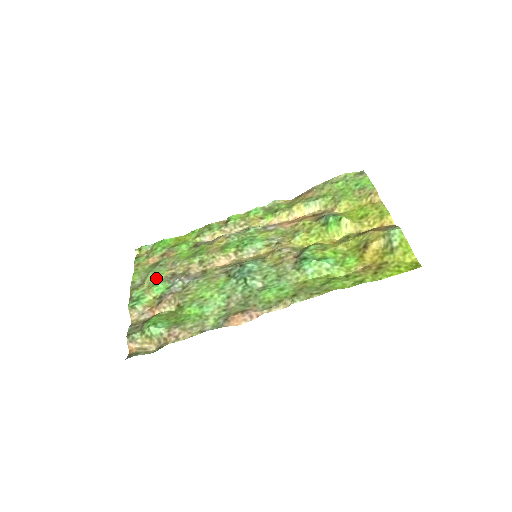
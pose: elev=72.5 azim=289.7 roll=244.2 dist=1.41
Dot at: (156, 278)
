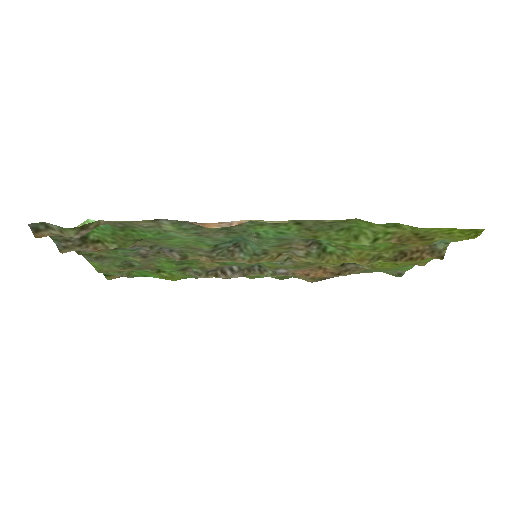
Dot at: (121, 256)
